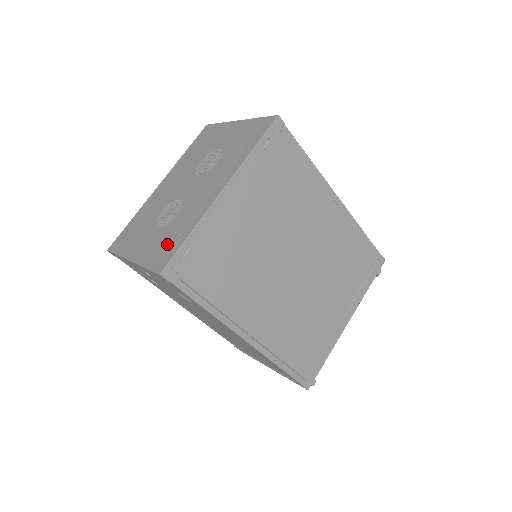
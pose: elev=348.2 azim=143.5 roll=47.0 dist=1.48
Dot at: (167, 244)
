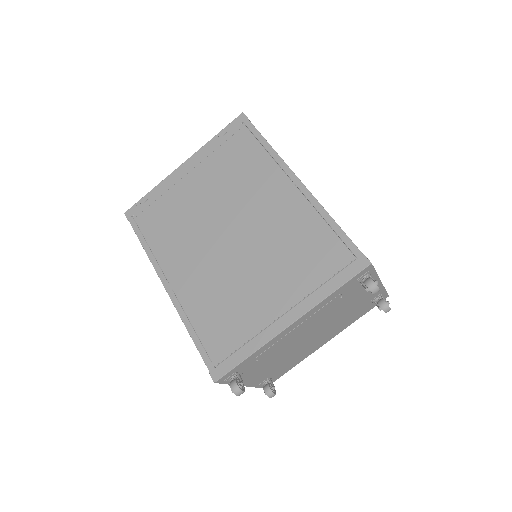
Dot at: occluded
